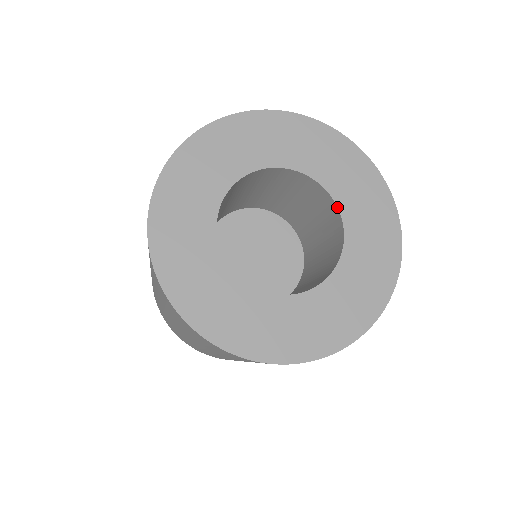
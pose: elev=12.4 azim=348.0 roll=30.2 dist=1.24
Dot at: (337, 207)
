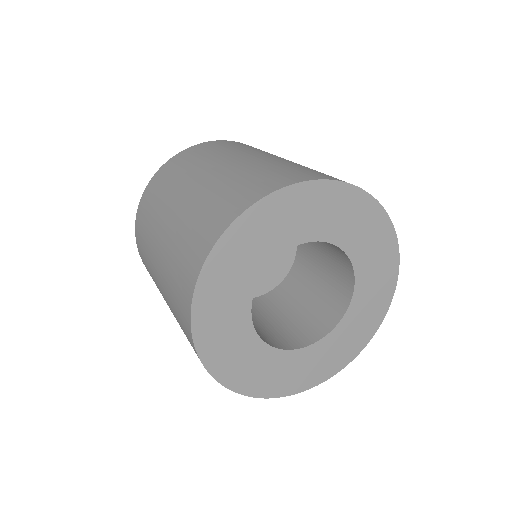
Dot at: (350, 302)
